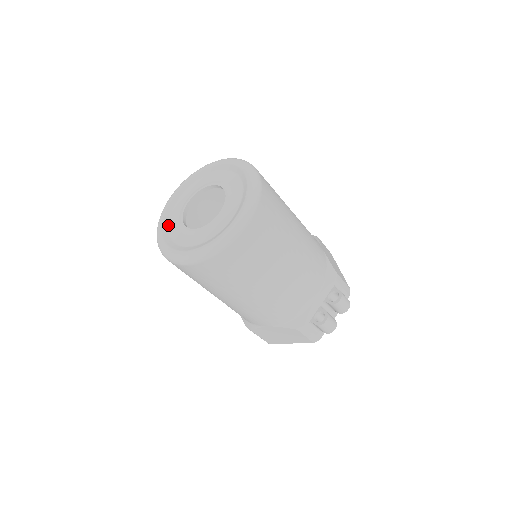
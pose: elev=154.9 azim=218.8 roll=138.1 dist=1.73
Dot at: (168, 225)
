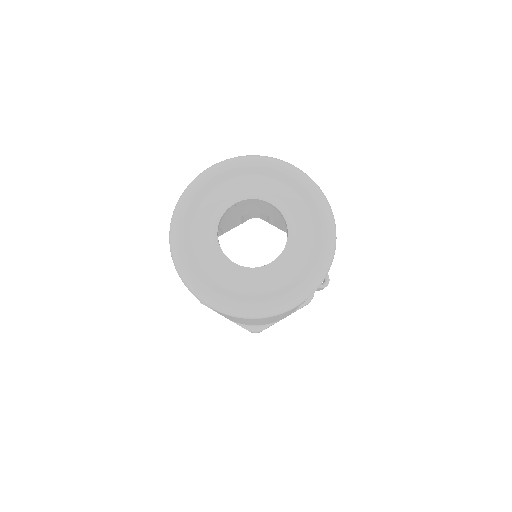
Dot at: (210, 278)
